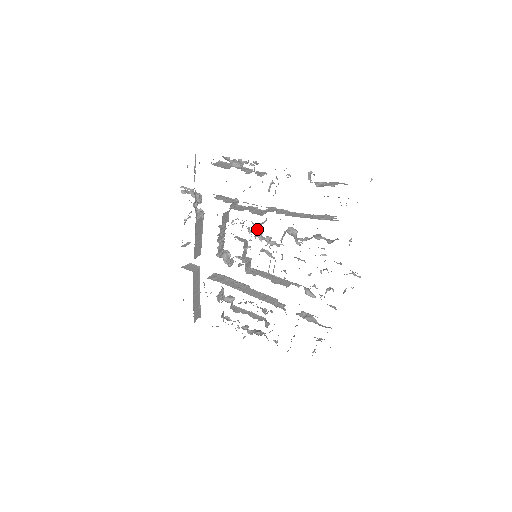
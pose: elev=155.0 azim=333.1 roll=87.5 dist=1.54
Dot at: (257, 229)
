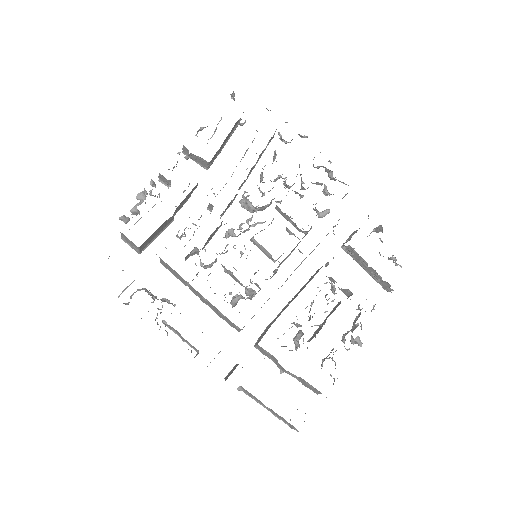
Dot at: (225, 235)
